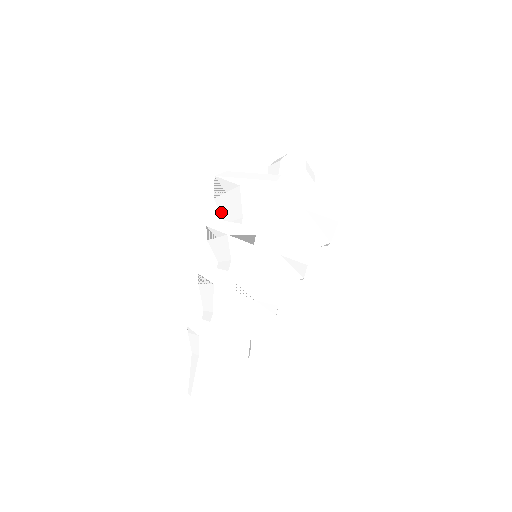
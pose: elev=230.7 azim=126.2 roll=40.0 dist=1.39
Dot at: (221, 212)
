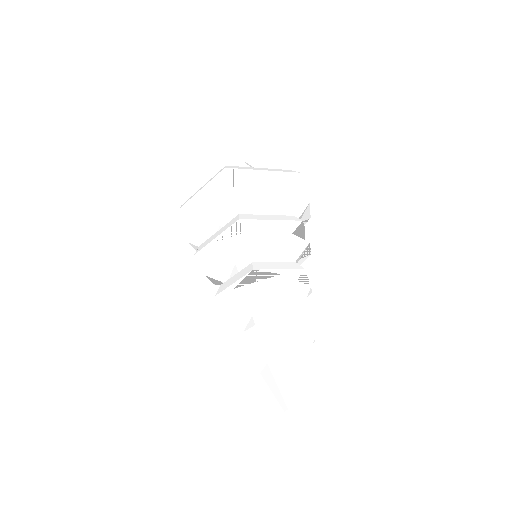
Dot at: (214, 212)
